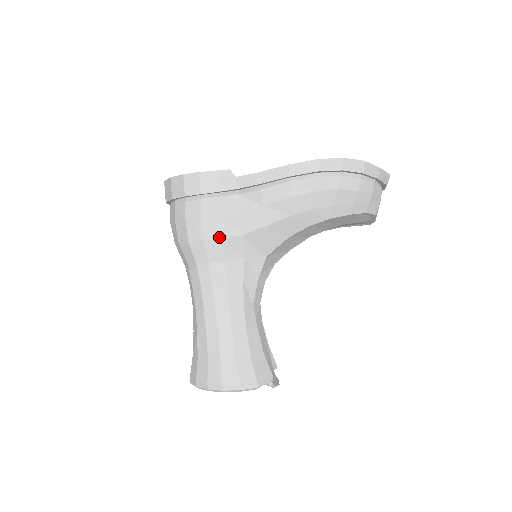
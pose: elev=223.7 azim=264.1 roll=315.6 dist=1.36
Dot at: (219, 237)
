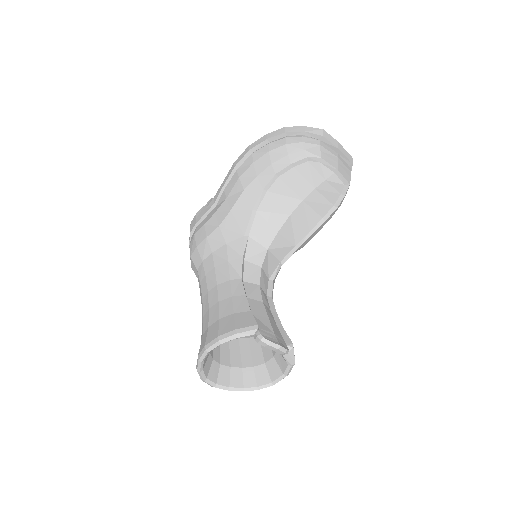
Dot at: (205, 238)
